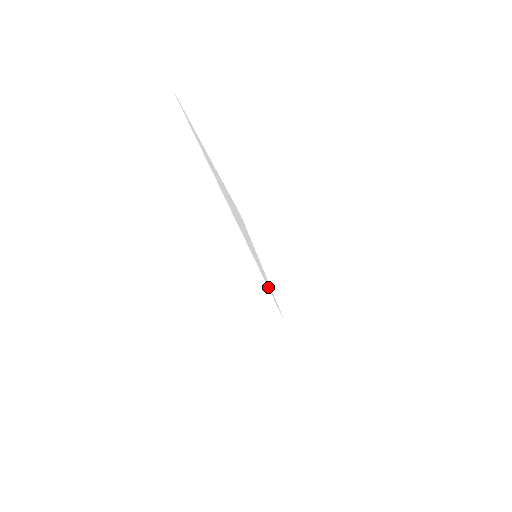
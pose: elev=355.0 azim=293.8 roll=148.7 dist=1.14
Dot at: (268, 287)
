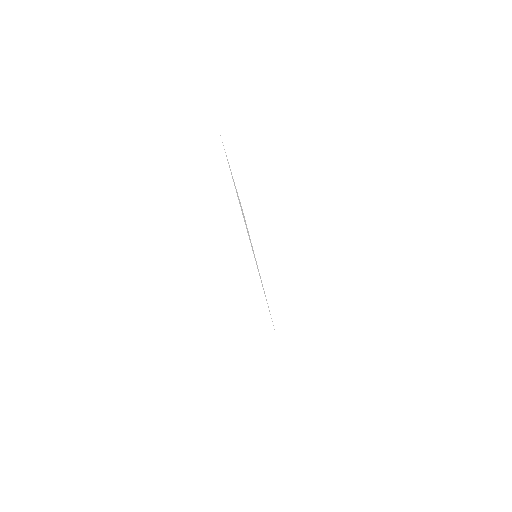
Dot at: (264, 292)
